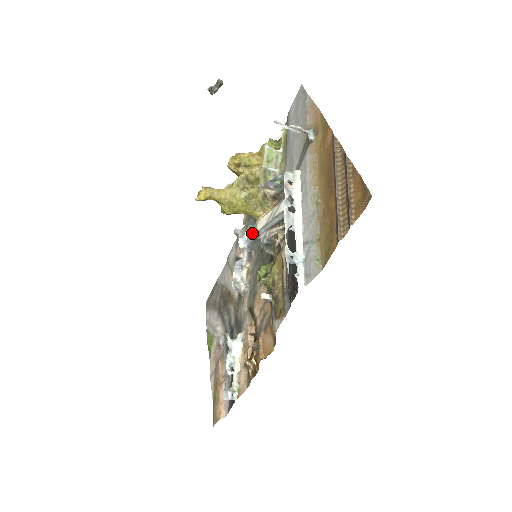
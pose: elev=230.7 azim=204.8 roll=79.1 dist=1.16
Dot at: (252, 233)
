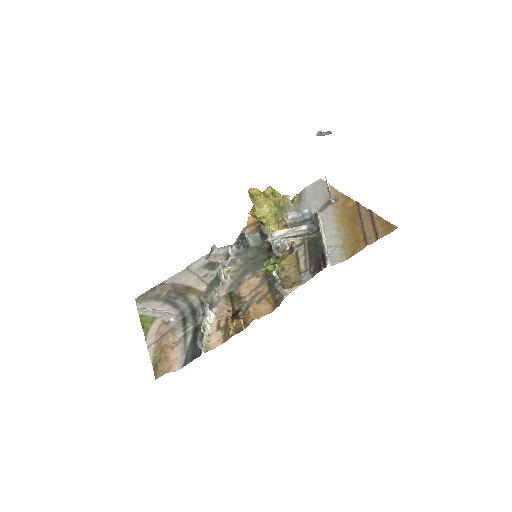
Dot at: (240, 248)
